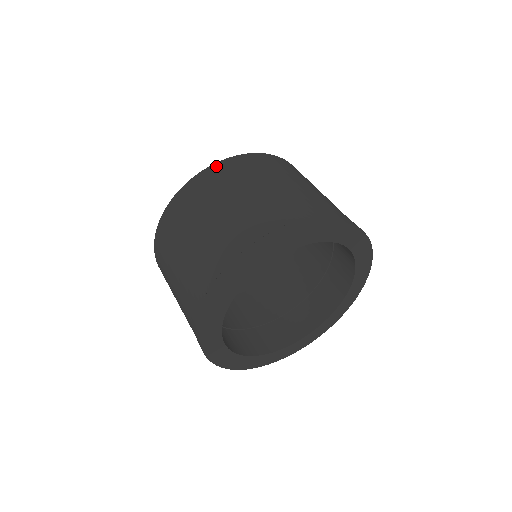
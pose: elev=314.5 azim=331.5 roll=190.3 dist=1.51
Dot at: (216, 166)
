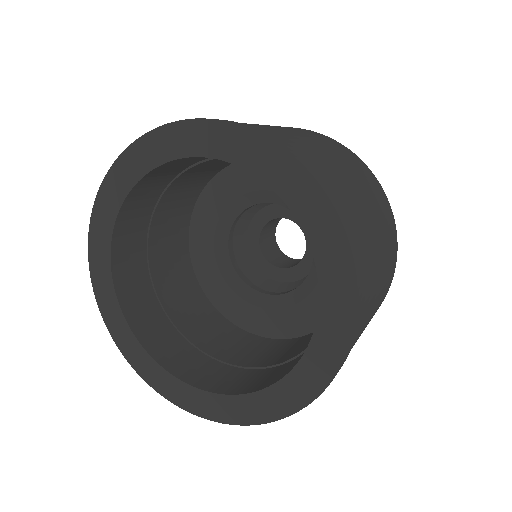
Dot at: occluded
